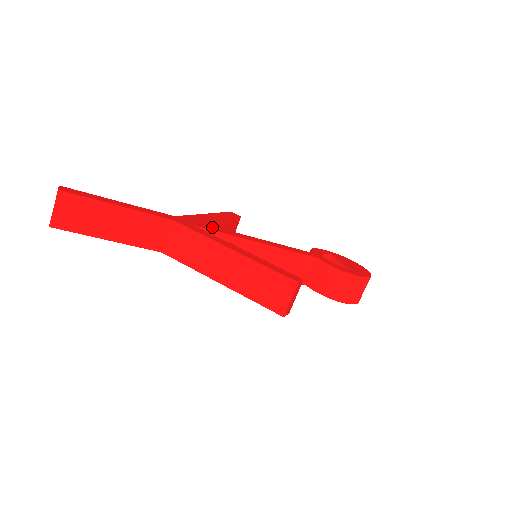
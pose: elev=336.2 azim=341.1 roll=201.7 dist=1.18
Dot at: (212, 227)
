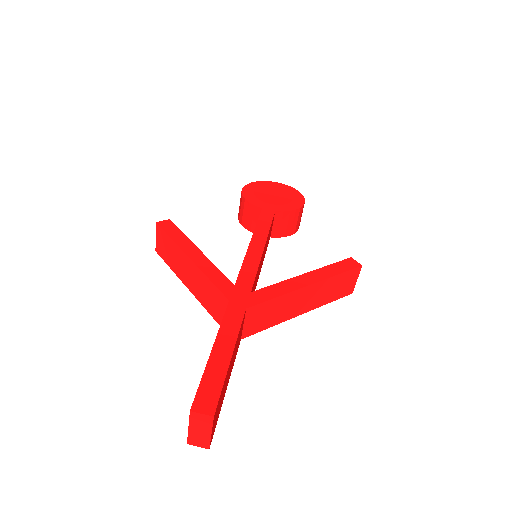
Dot at: (244, 274)
